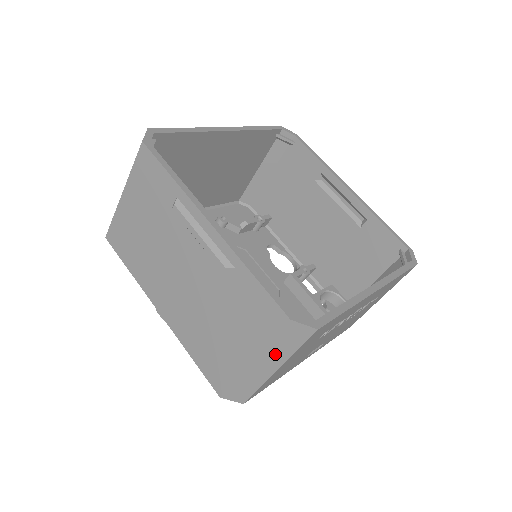
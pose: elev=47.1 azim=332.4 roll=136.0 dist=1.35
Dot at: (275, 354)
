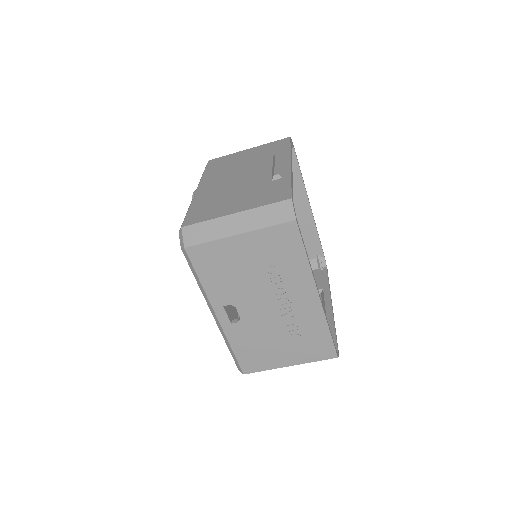
Dot at: (254, 219)
